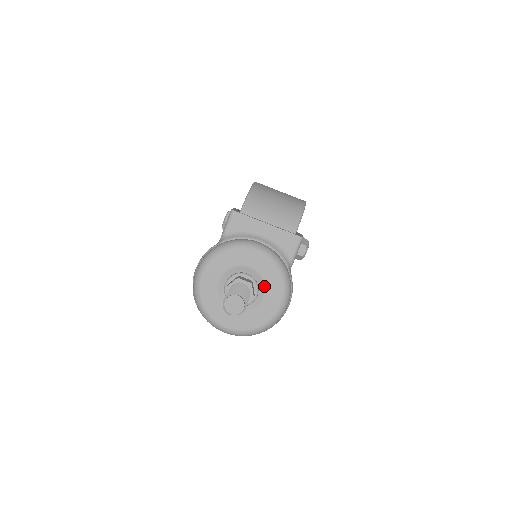
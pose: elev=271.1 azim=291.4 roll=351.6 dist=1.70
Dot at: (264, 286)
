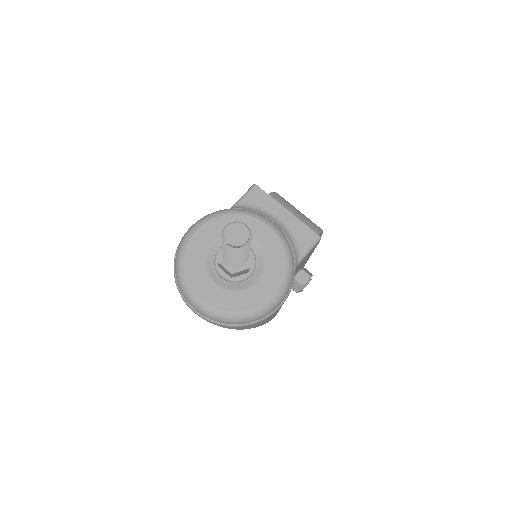
Dot at: (263, 266)
